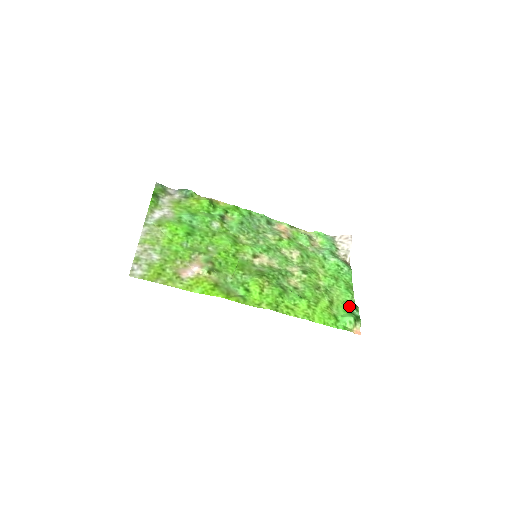
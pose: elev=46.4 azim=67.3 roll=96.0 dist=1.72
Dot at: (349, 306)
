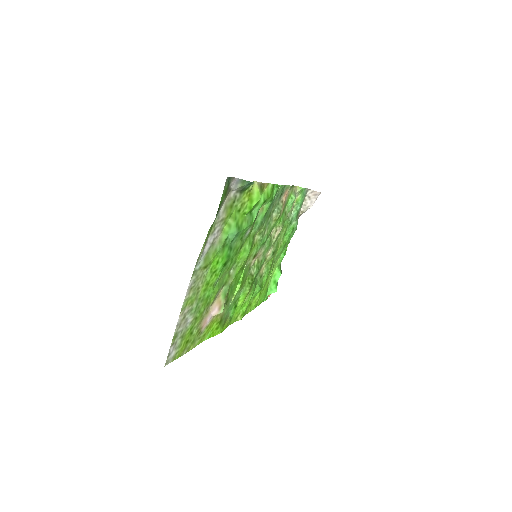
Dot at: (279, 277)
